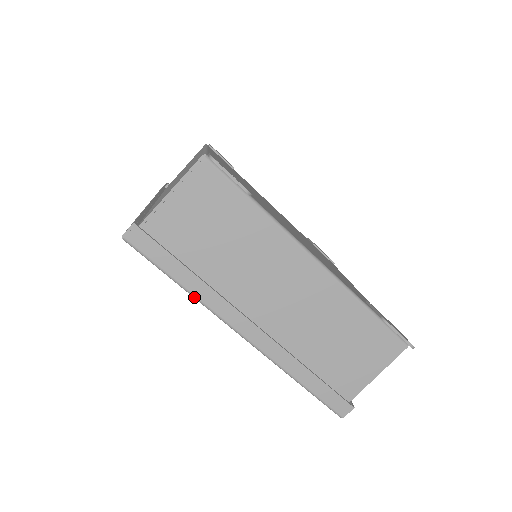
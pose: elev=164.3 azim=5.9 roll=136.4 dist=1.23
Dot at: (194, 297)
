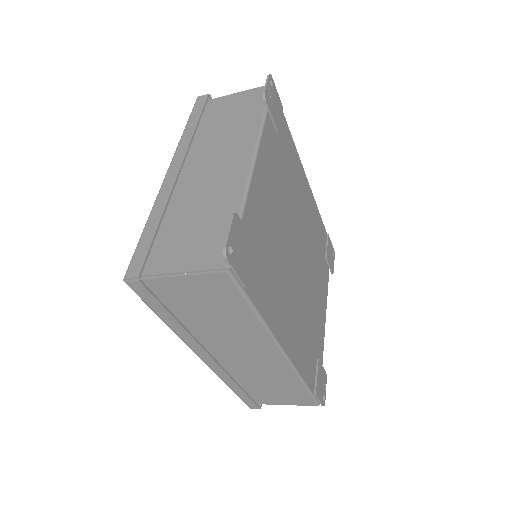
Dot at: (181, 138)
